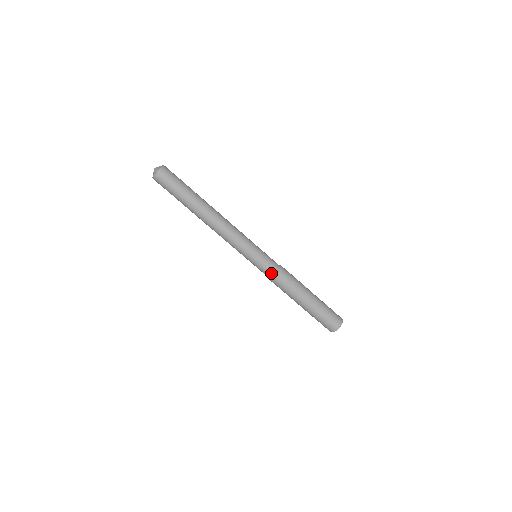
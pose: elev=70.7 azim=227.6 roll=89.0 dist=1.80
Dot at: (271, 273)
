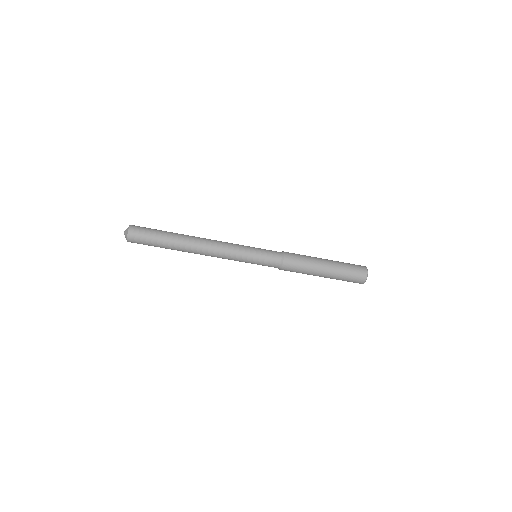
Dot at: (277, 264)
